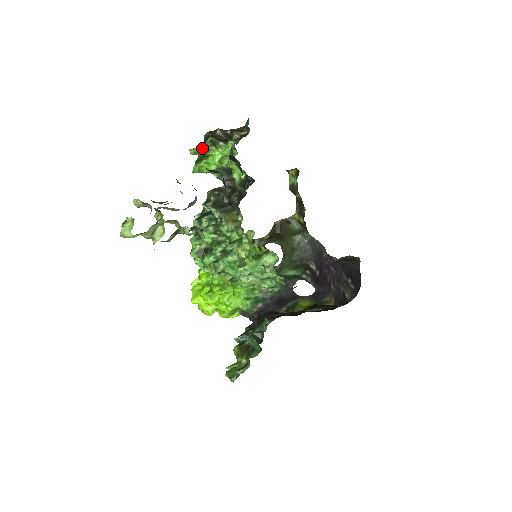
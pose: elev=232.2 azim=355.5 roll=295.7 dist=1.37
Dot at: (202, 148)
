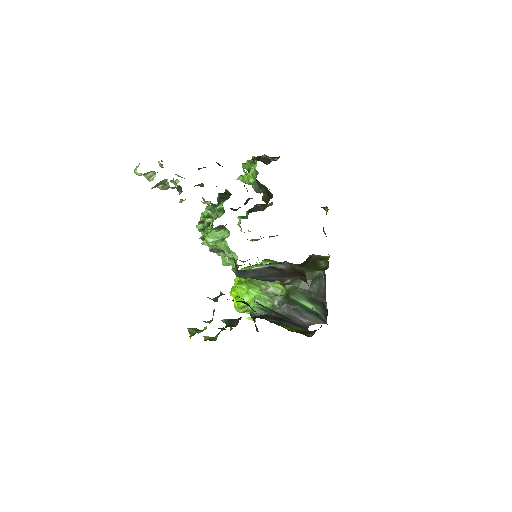
Dot at: (247, 163)
